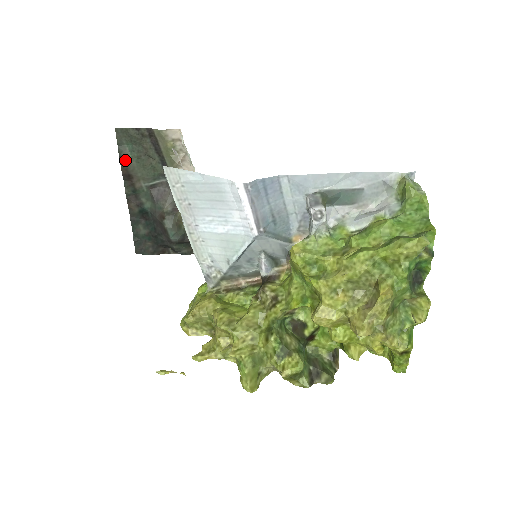
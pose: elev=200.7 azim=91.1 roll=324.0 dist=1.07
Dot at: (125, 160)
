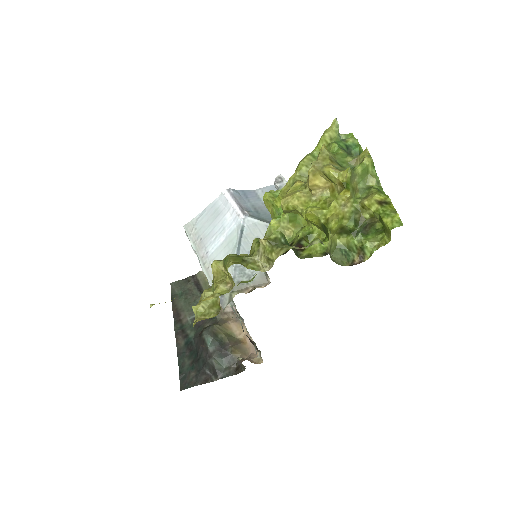
Dot at: (176, 303)
